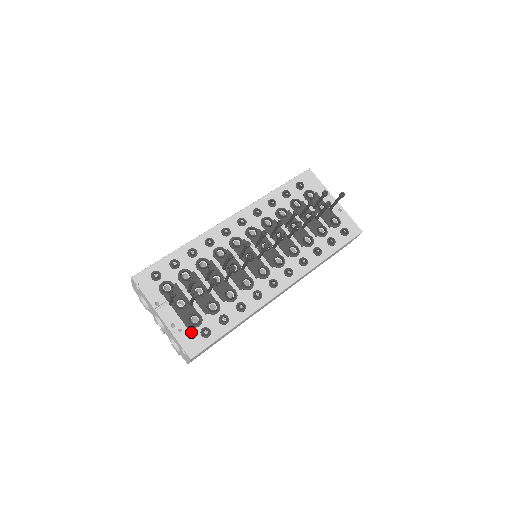
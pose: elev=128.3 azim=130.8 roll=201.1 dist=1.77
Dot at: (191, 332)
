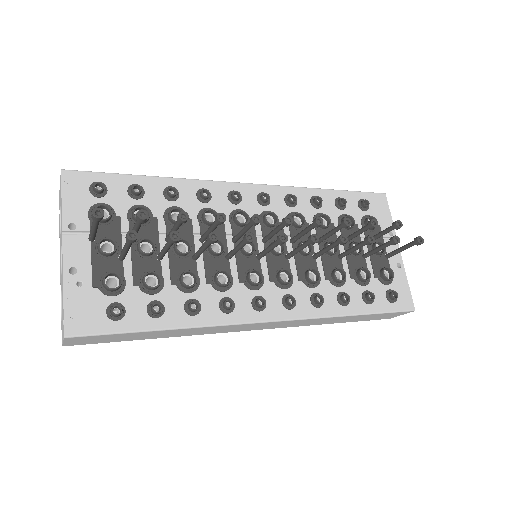
Dot at: (94, 297)
